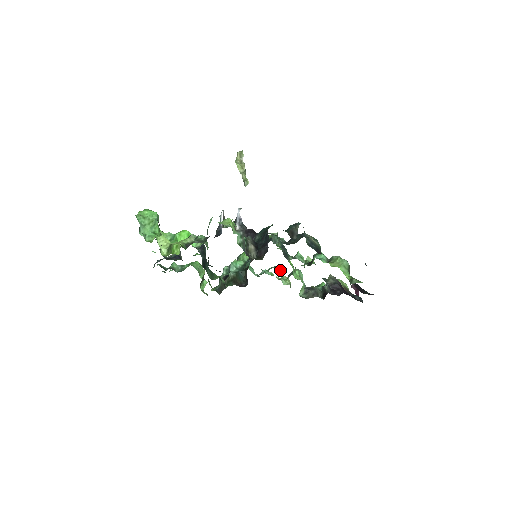
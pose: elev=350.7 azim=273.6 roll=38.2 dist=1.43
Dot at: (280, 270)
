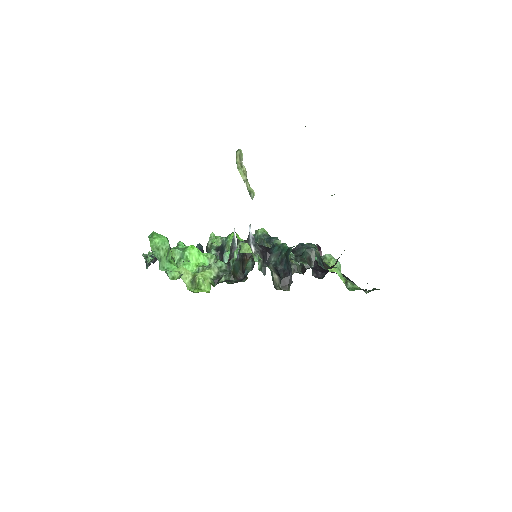
Dot at: occluded
